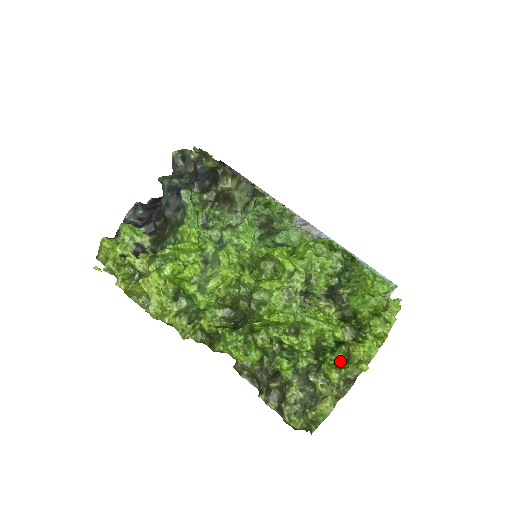
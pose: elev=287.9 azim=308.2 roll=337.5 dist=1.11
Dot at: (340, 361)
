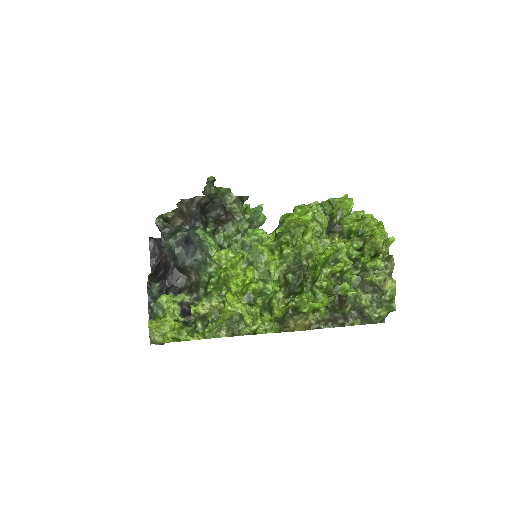
Dot at: (371, 256)
